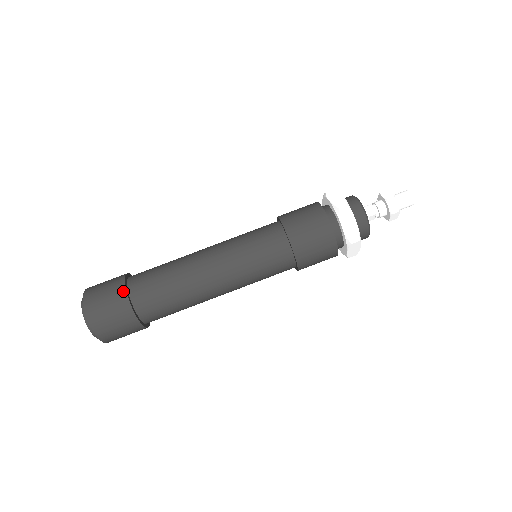
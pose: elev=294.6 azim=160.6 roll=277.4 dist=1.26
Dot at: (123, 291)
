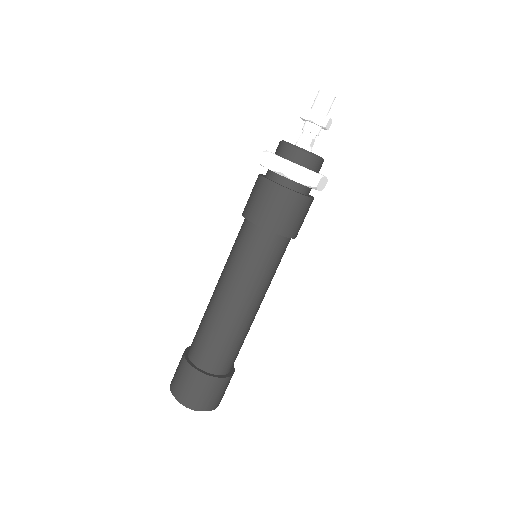
Dot at: (195, 372)
